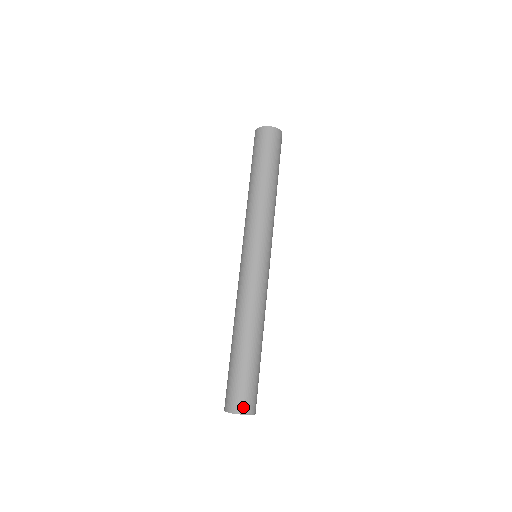
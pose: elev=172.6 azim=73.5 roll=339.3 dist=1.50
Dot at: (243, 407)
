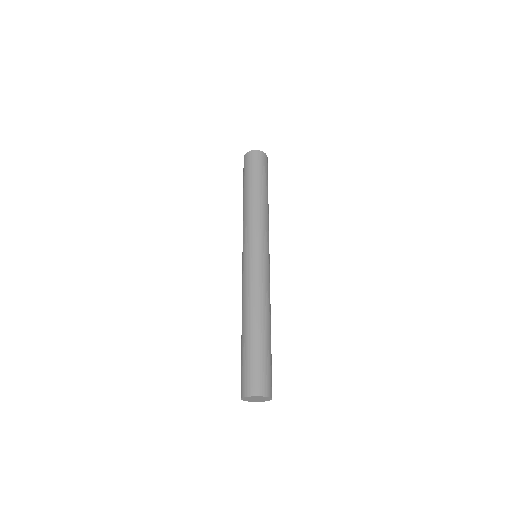
Dot at: (264, 389)
